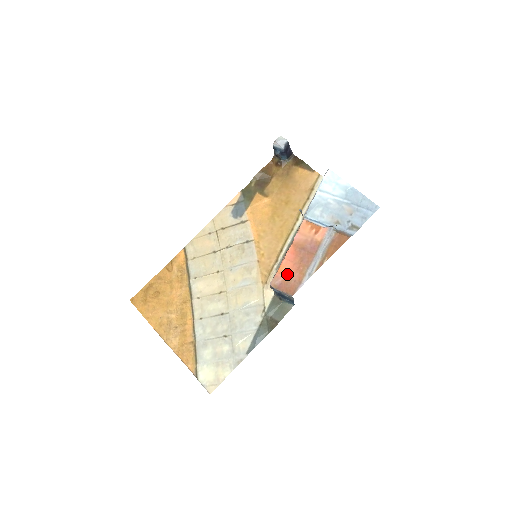
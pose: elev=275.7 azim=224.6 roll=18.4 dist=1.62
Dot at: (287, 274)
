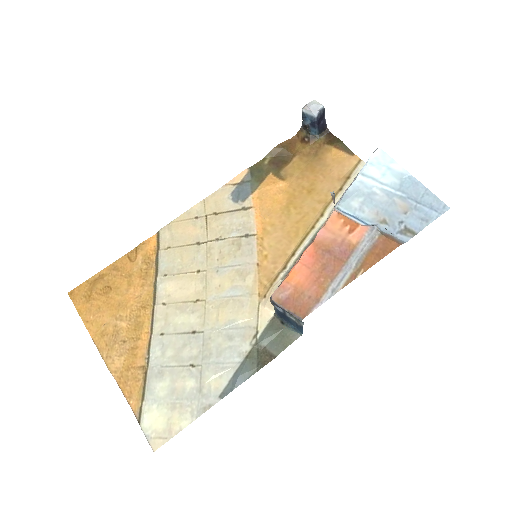
Dot at: (299, 285)
